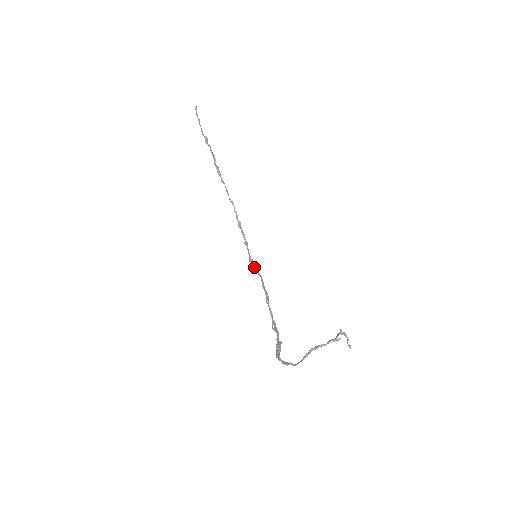
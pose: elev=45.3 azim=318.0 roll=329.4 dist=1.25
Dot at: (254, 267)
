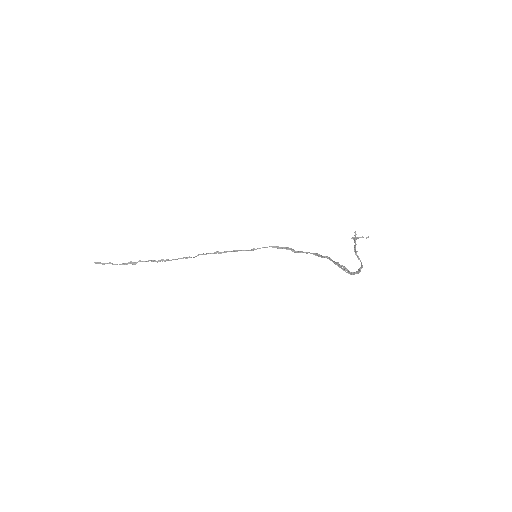
Dot at: occluded
